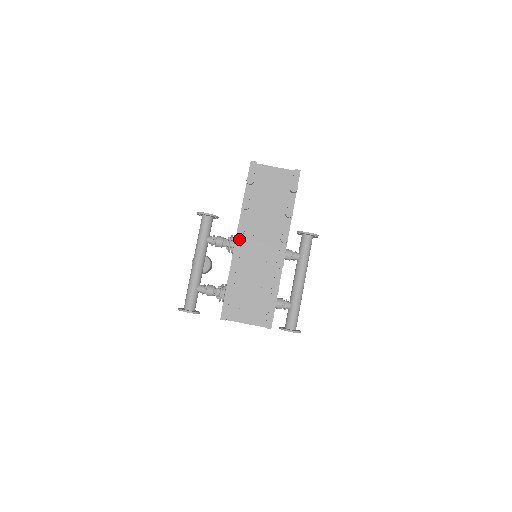
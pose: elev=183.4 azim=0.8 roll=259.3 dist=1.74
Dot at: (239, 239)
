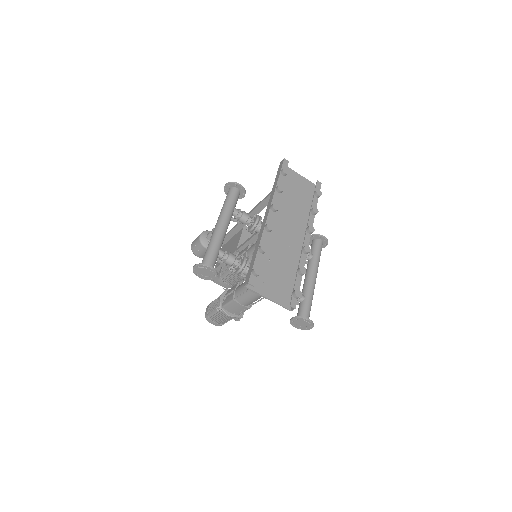
Dot at: (271, 215)
